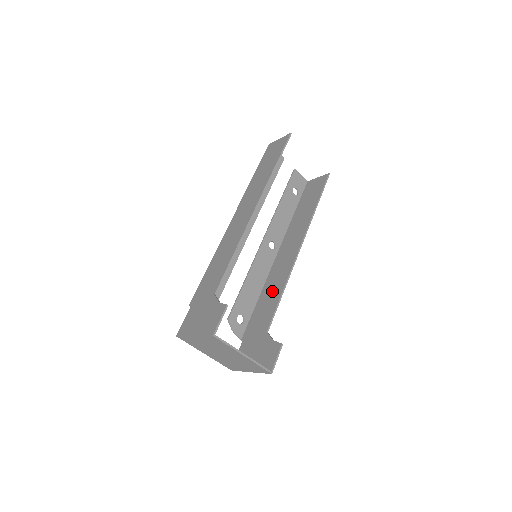
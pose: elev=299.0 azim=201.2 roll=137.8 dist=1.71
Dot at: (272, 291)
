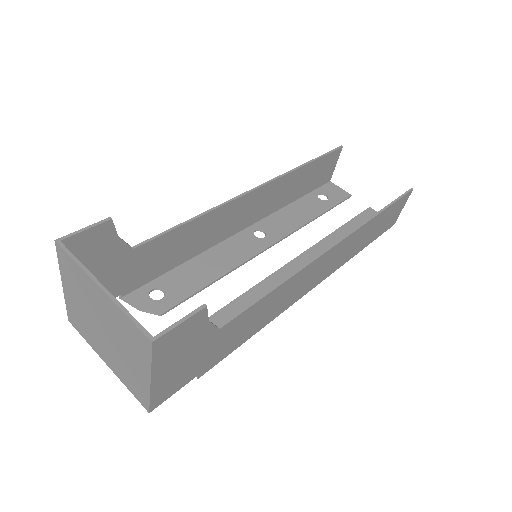
Dot at: occluded
